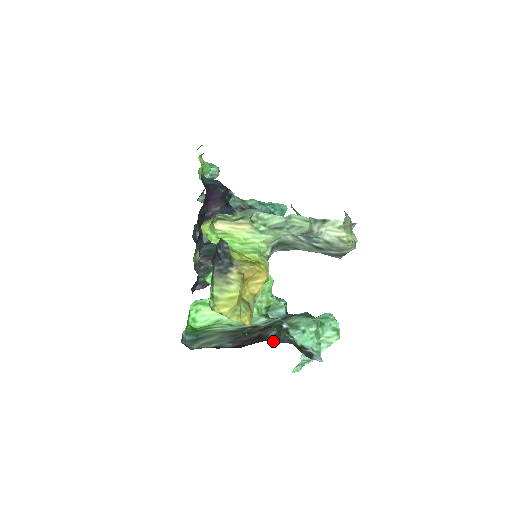
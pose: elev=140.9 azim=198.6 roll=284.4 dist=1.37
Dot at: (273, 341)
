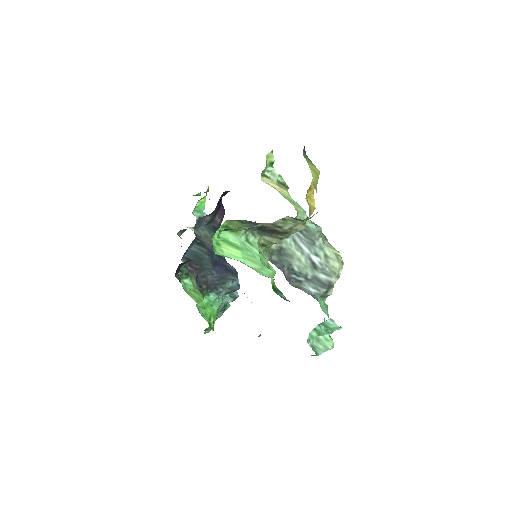
Dot at: occluded
